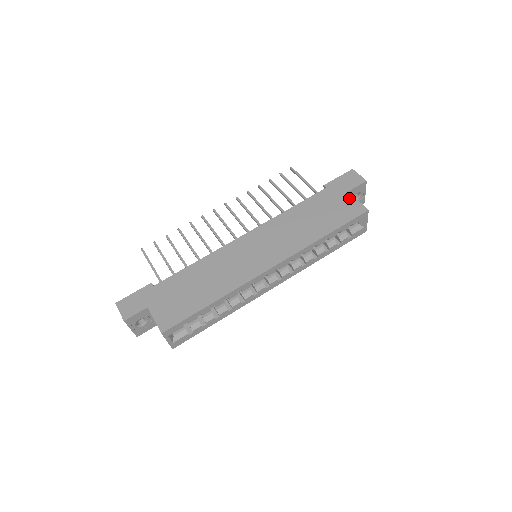
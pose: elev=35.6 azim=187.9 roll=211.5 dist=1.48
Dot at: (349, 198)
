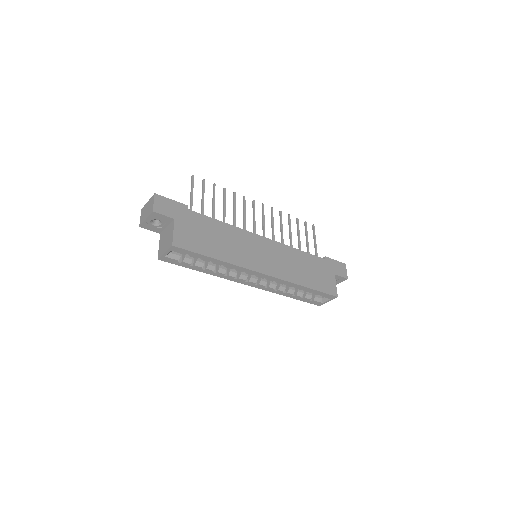
Dot at: (333, 279)
